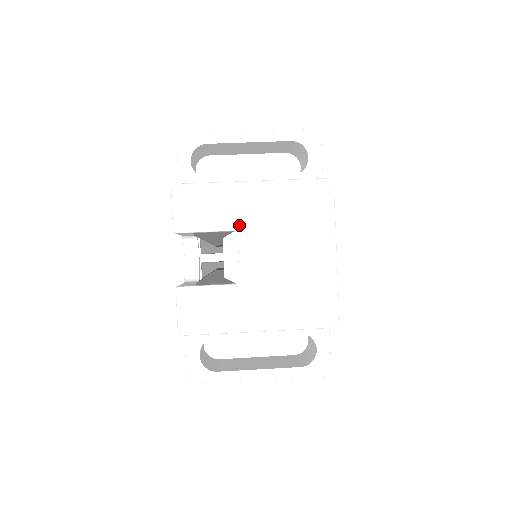
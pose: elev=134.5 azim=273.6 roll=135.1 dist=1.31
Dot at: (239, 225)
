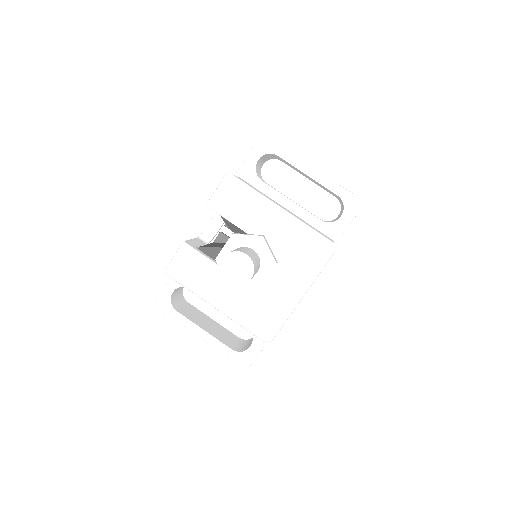
Dot at: (251, 231)
